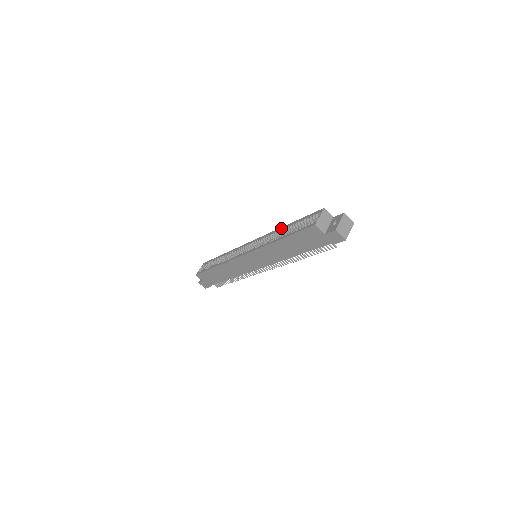
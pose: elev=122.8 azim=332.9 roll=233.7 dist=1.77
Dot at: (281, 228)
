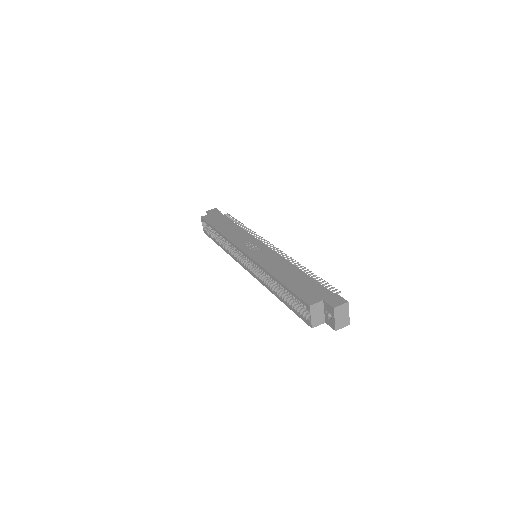
Dot at: (270, 276)
